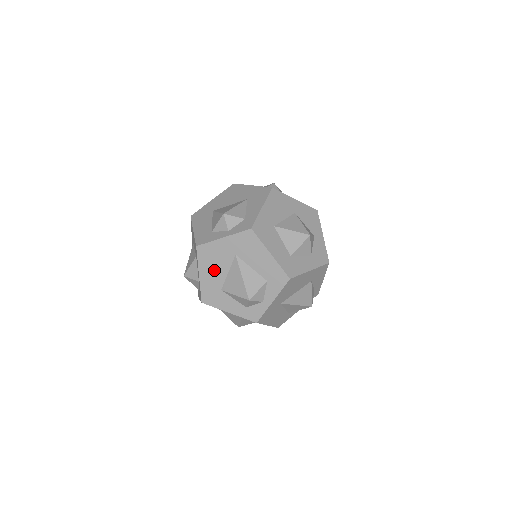
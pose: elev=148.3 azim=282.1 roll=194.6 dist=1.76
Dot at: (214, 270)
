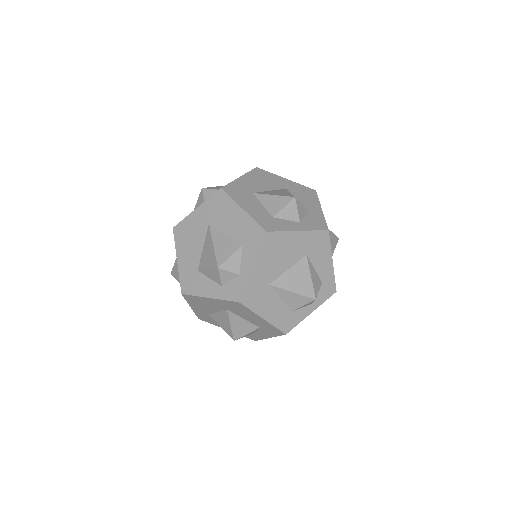
Dot at: occluded
